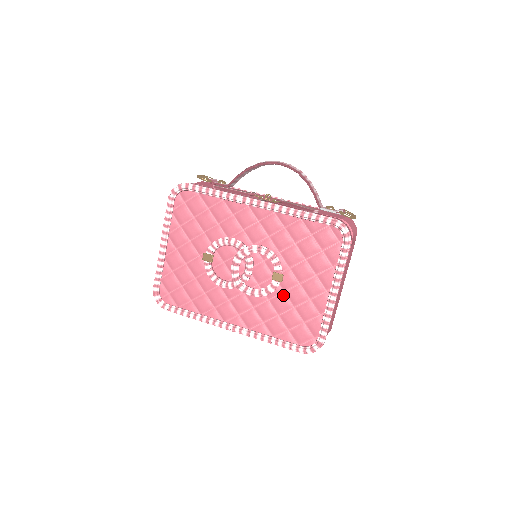
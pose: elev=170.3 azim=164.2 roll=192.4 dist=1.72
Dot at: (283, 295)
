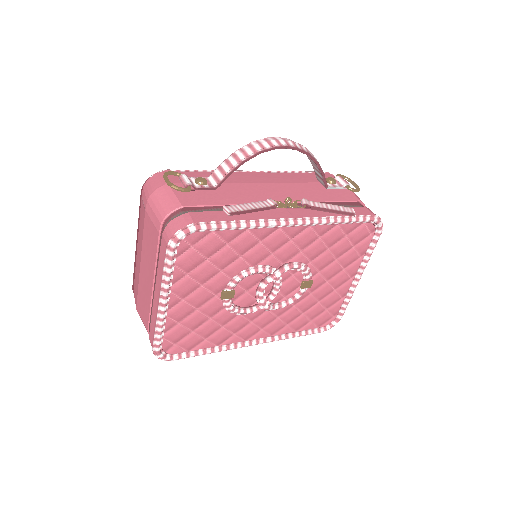
Dot at: (310, 296)
